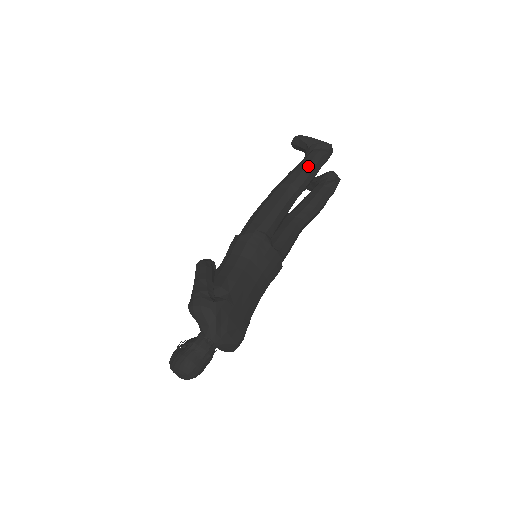
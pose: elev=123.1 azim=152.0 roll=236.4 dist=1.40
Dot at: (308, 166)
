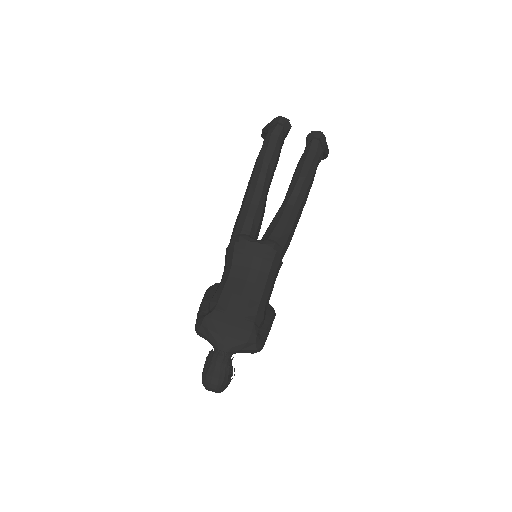
Dot at: (261, 152)
